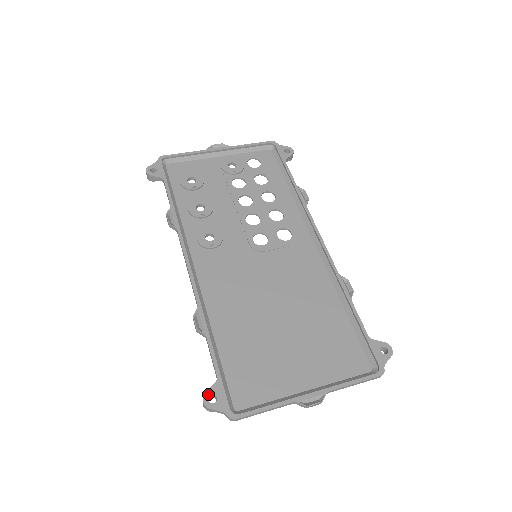
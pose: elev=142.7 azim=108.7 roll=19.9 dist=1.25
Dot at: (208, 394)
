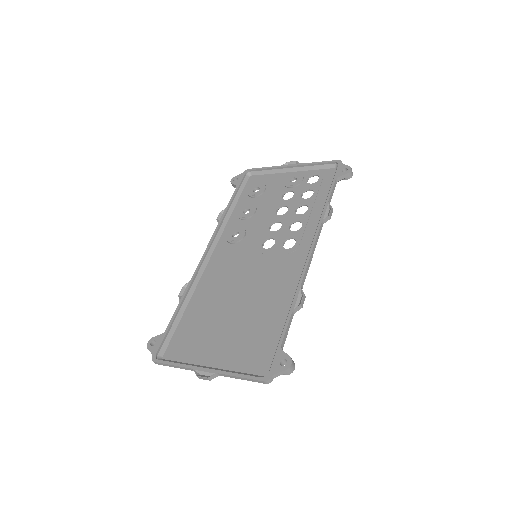
Dot at: (153, 339)
